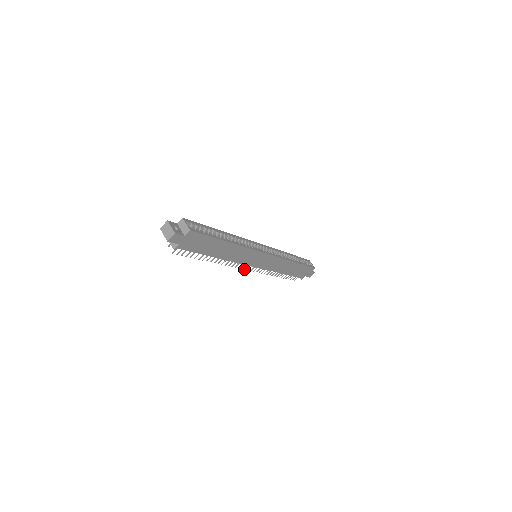
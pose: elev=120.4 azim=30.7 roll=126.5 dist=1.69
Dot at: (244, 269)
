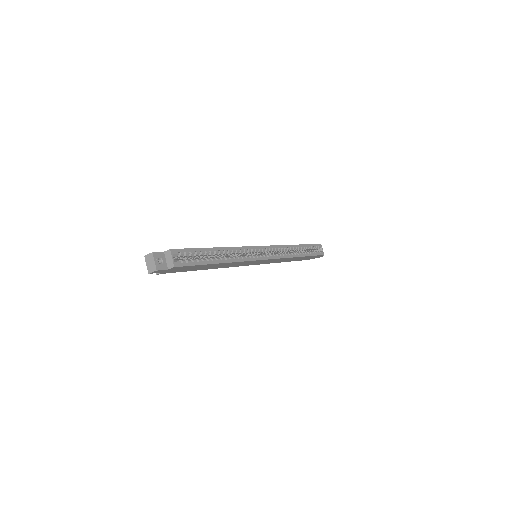
Dot at: occluded
